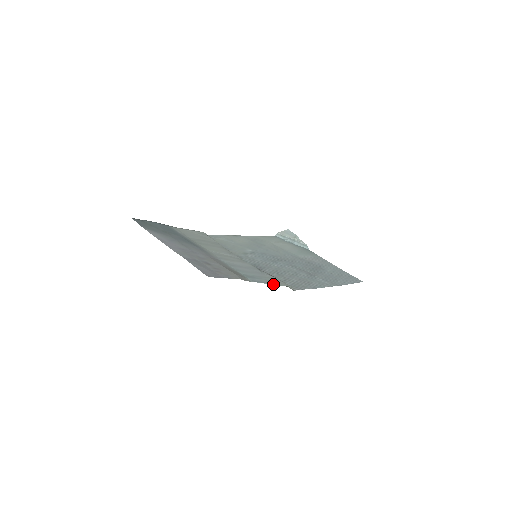
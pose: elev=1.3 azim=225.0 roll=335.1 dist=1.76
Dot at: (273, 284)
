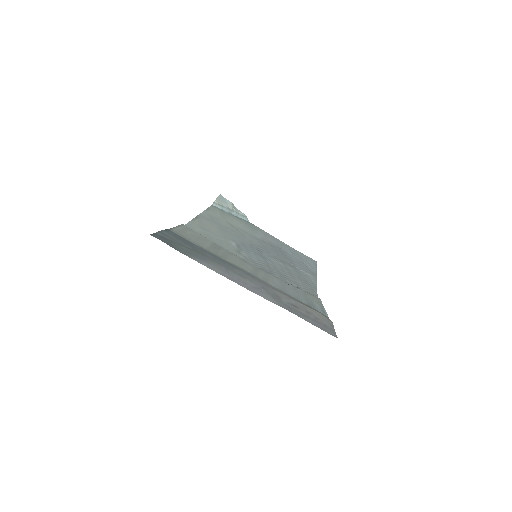
Dot at: (323, 306)
